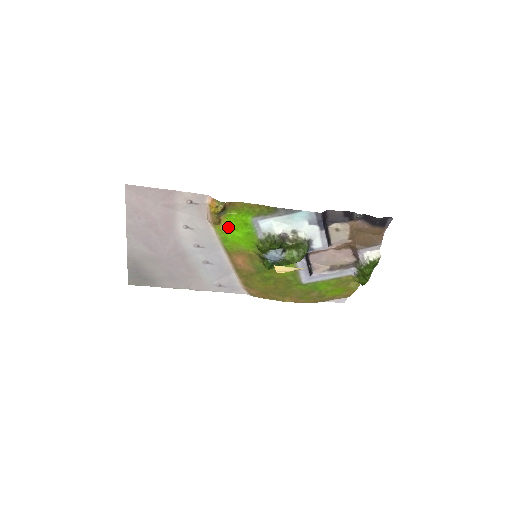
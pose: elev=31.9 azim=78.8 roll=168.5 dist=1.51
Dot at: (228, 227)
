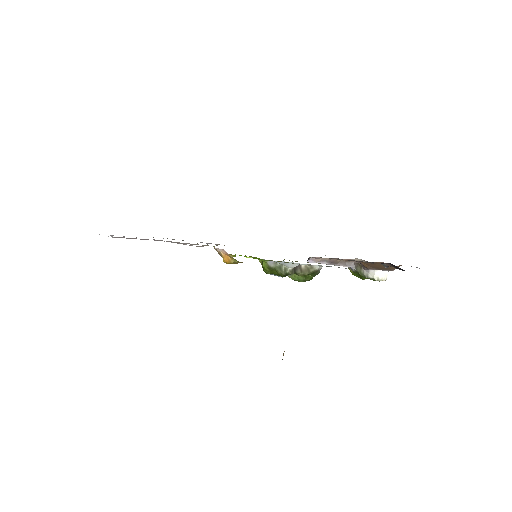
Dot at: occluded
